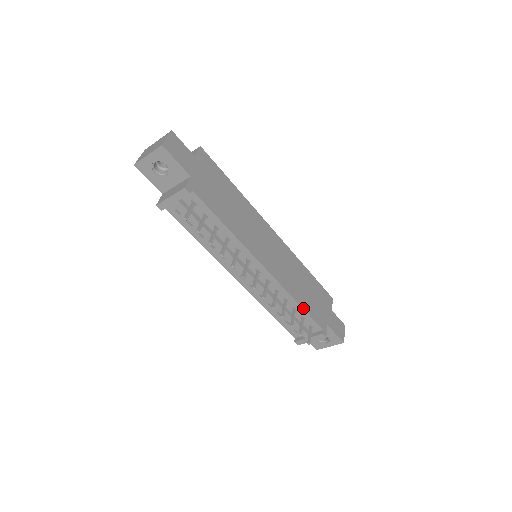
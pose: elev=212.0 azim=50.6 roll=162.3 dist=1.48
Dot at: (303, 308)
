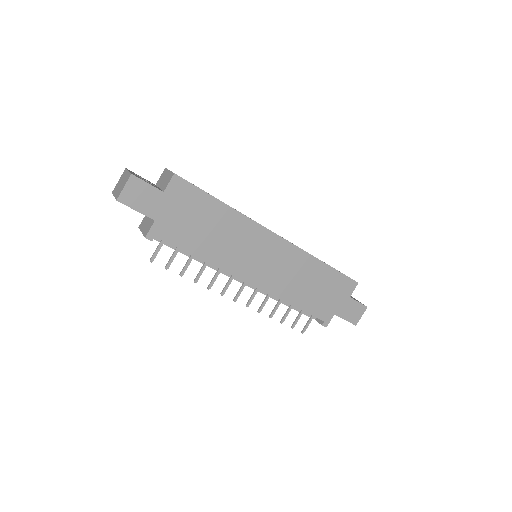
Dot at: (299, 308)
